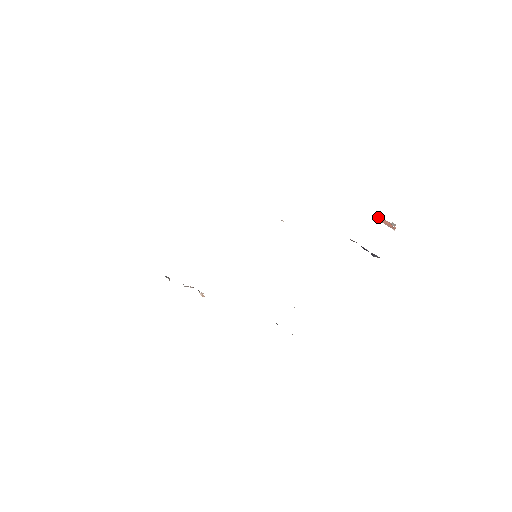
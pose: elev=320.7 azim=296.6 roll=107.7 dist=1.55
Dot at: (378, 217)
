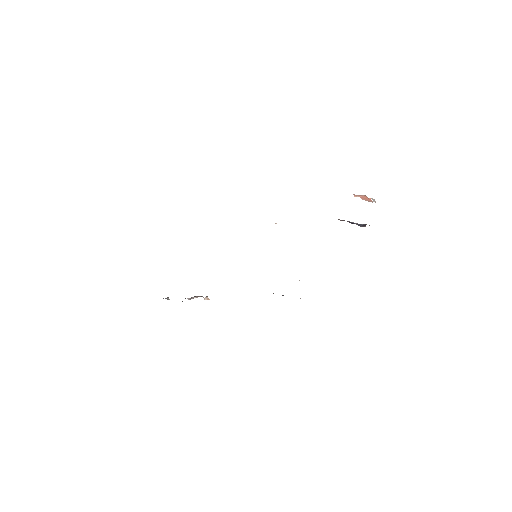
Dot at: (356, 196)
